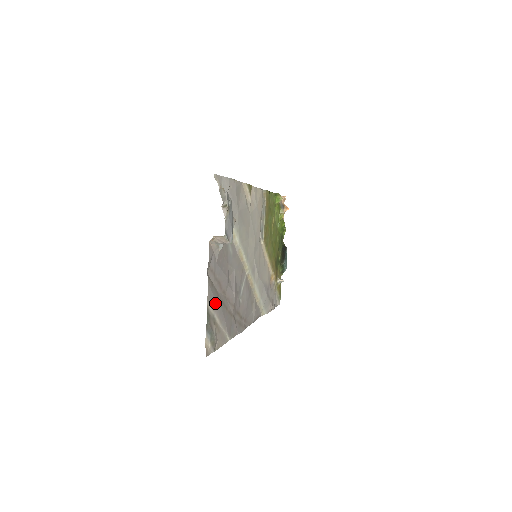
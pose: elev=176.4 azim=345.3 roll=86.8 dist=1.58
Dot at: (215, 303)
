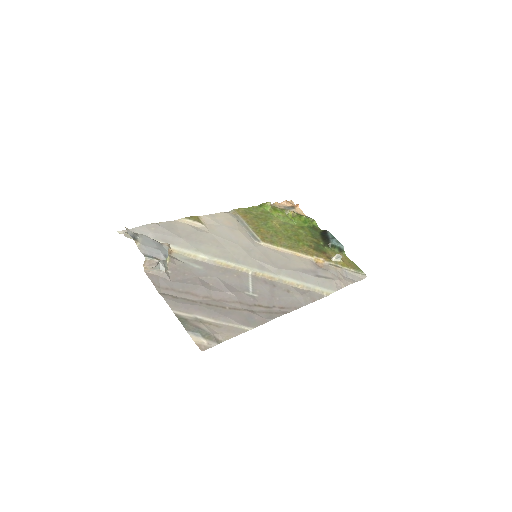
Dot at: (192, 309)
